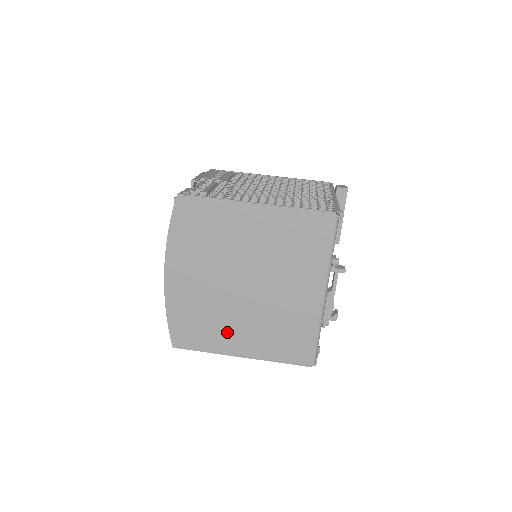
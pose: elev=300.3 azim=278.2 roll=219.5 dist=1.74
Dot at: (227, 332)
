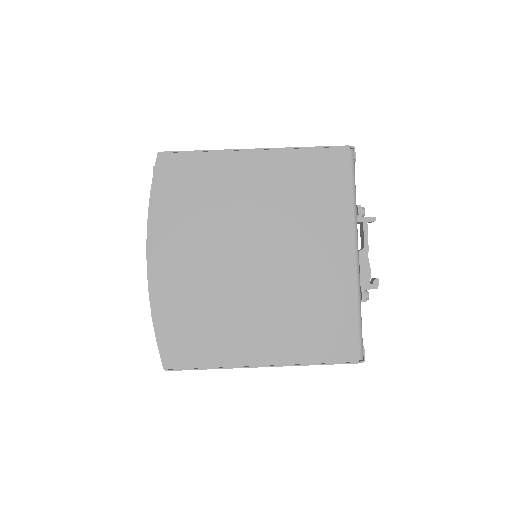
Dot at: (238, 331)
